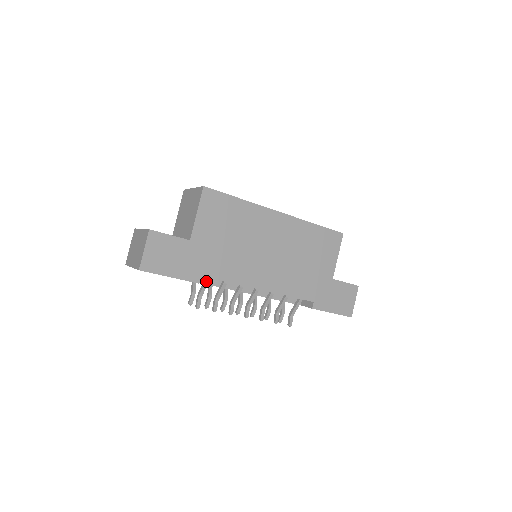
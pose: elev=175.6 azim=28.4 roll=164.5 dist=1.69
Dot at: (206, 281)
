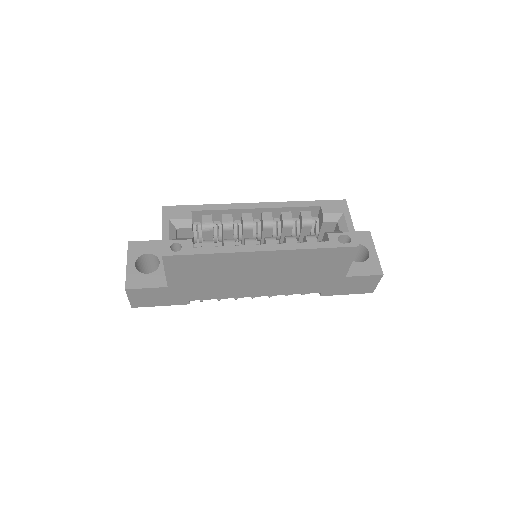
Dot at: occluded
